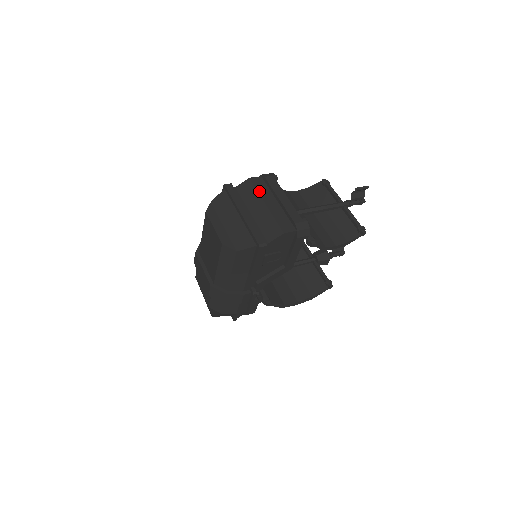
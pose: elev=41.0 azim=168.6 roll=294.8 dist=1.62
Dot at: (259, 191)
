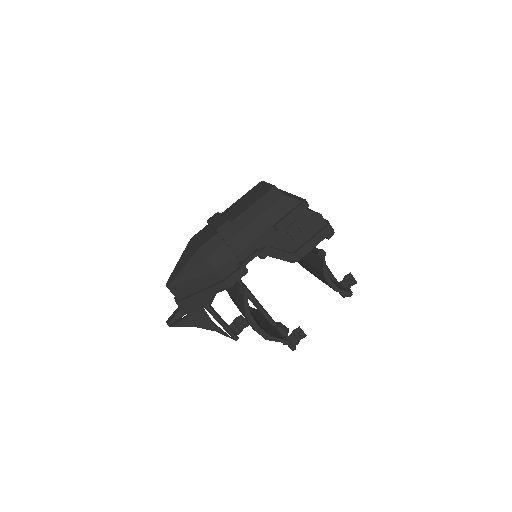
Dot at: occluded
